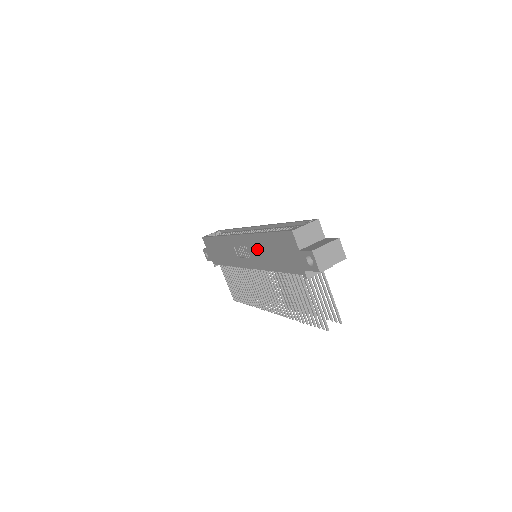
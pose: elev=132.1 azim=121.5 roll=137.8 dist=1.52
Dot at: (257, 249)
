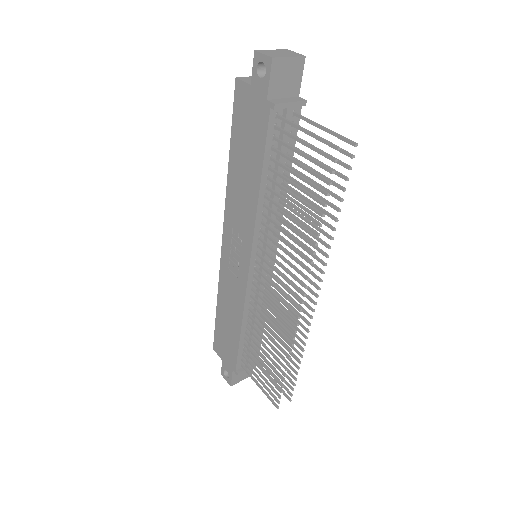
Dot at: (237, 203)
